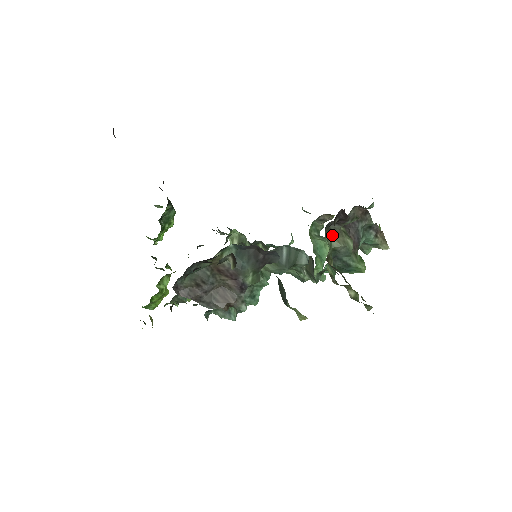
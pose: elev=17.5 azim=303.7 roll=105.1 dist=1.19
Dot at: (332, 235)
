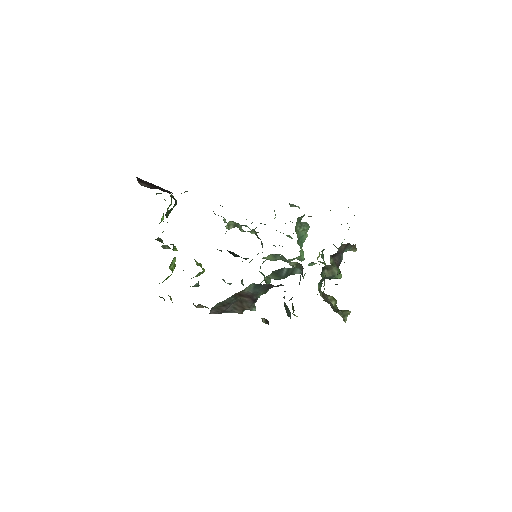
Dot at: (325, 271)
